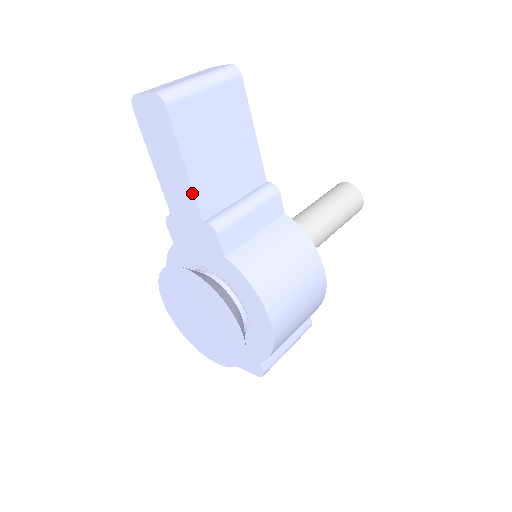
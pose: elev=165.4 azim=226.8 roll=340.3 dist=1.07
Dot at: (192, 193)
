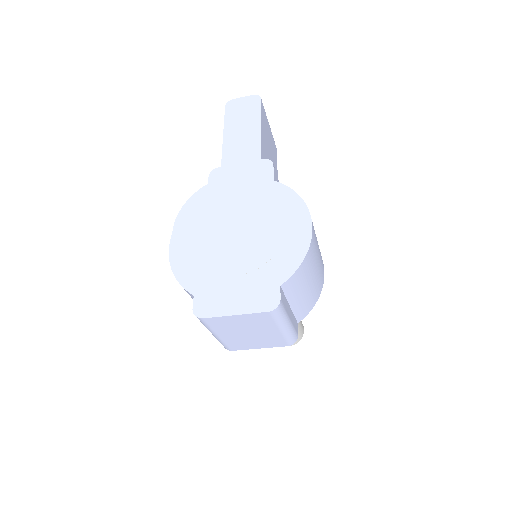
Dot at: (259, 142)
